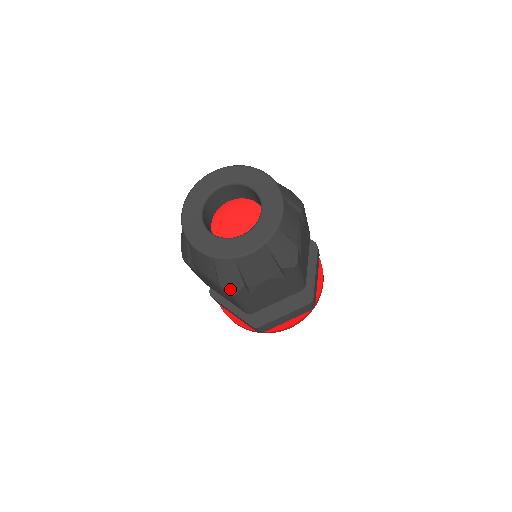
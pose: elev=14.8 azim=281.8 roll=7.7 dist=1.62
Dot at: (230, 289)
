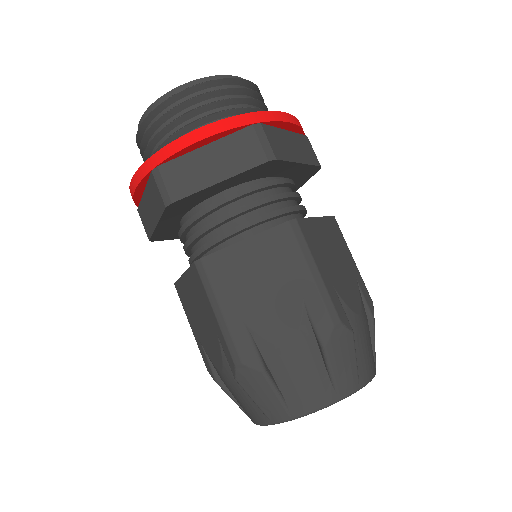
Dot at: occluded
